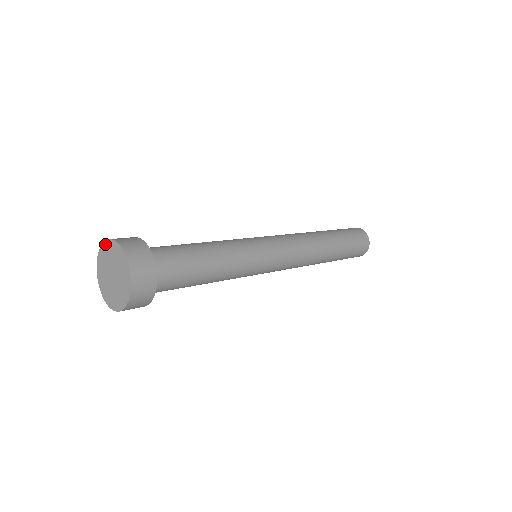
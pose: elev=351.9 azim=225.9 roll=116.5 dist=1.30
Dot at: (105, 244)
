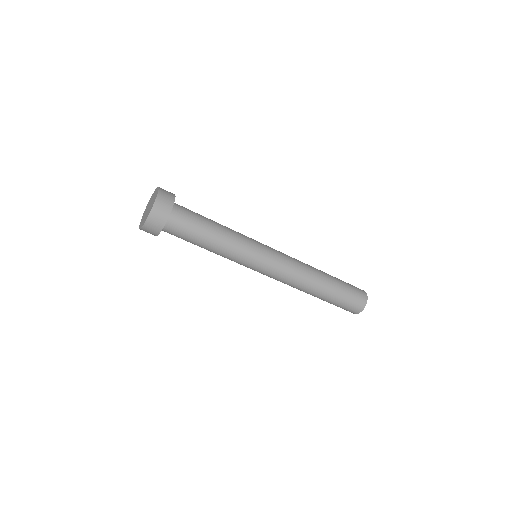
Dot at: (141, 220)
